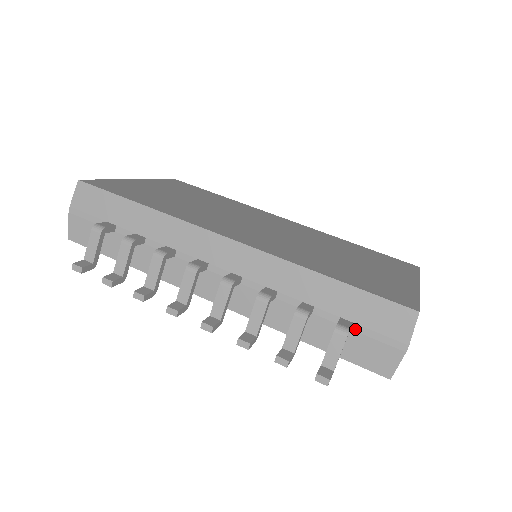
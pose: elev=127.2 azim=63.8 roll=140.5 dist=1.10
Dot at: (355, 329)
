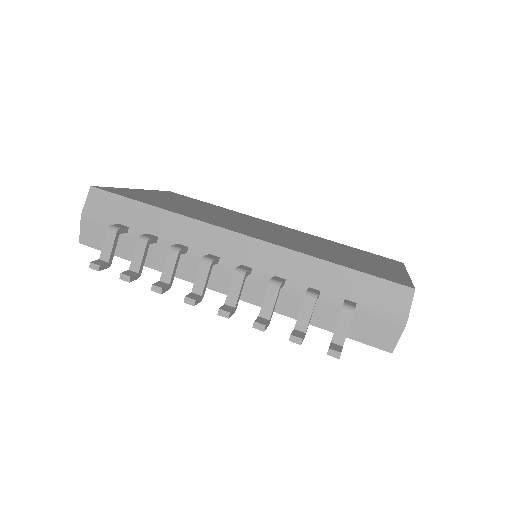
Dot at: (359, 309)
